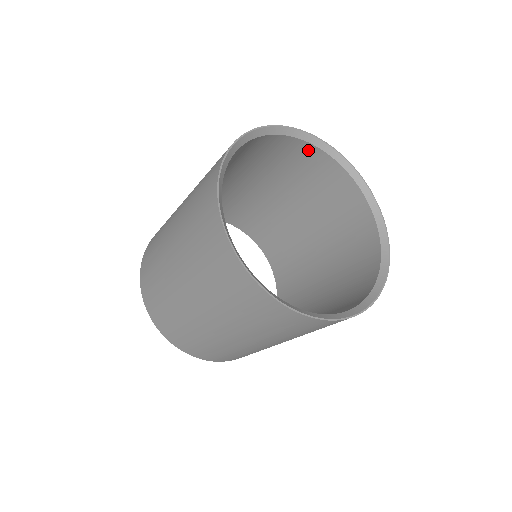
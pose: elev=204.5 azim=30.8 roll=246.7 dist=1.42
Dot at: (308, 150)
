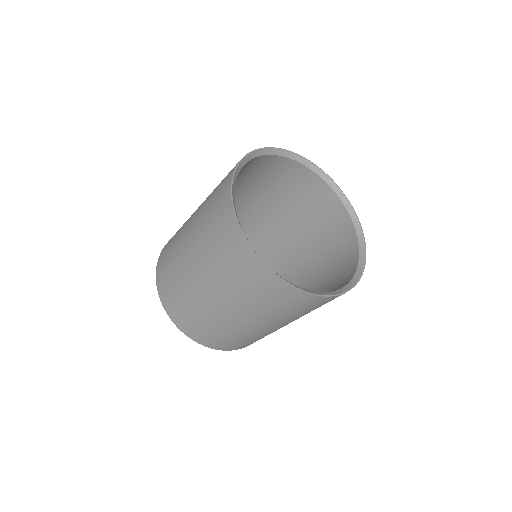
Dot at: (267, 159)
